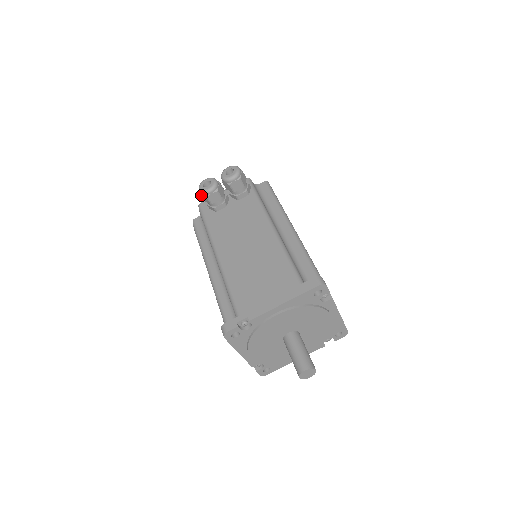
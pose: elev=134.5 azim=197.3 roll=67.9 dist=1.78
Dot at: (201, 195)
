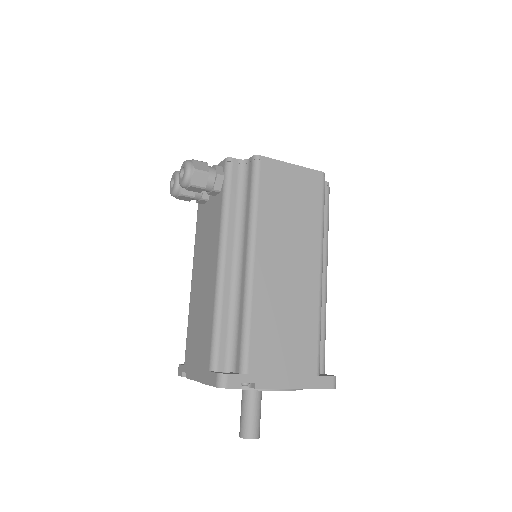
Dot at: occluded
